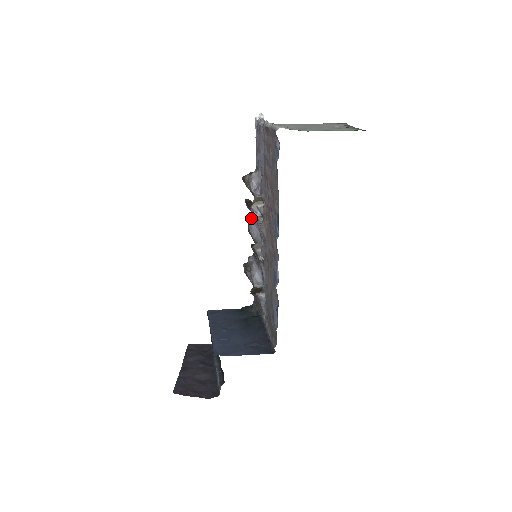
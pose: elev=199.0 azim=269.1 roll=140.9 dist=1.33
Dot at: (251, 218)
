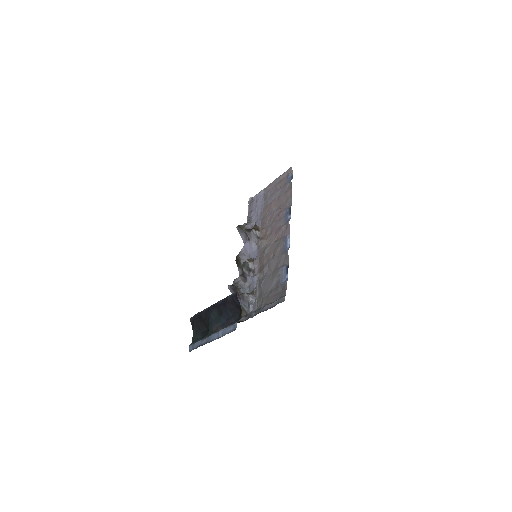
Dot at: (242, 250)
